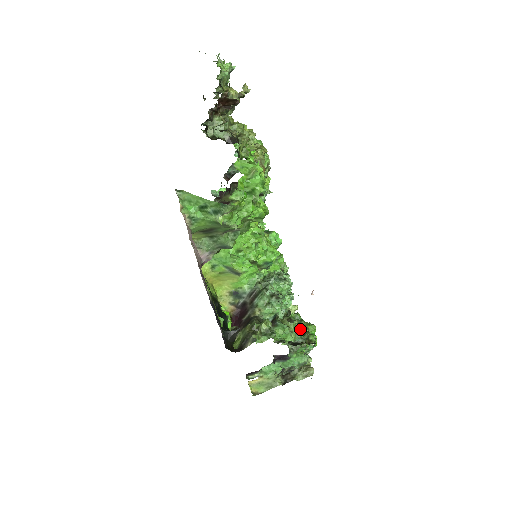
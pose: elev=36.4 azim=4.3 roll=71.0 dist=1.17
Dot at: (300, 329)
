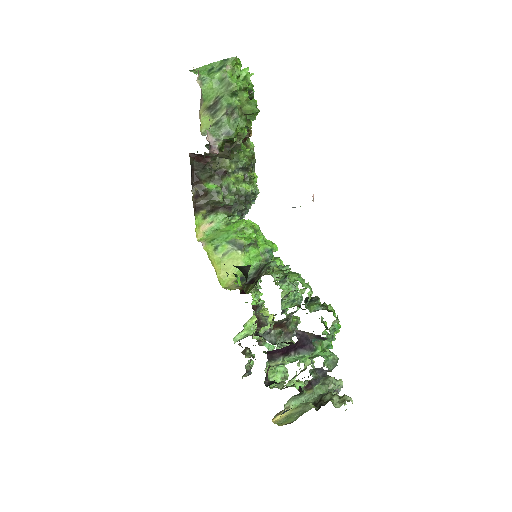
Dot at: (316, 298)
